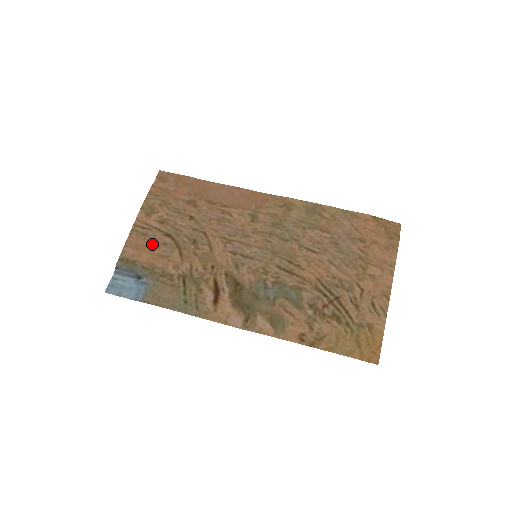
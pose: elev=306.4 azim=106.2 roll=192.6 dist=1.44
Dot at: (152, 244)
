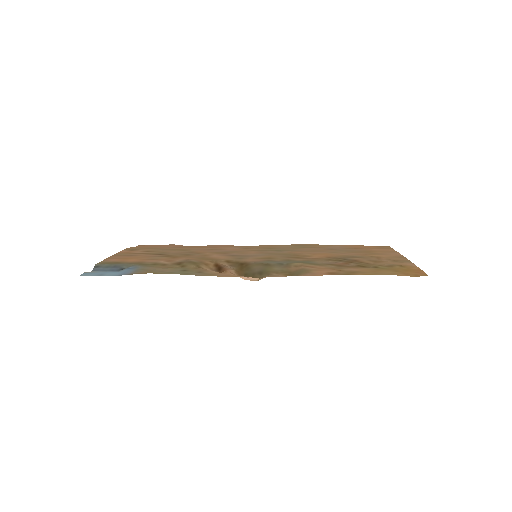
Dot at: (139, 257)
